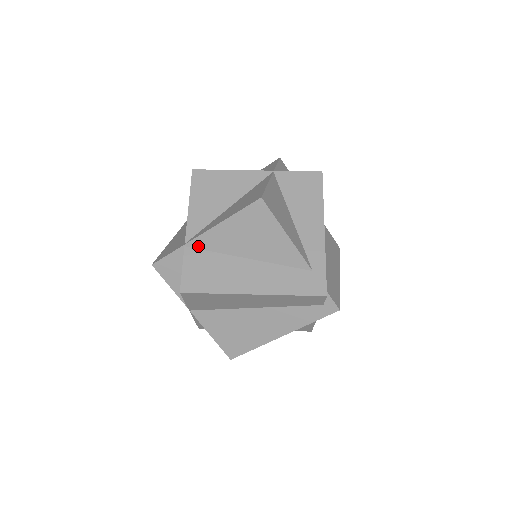
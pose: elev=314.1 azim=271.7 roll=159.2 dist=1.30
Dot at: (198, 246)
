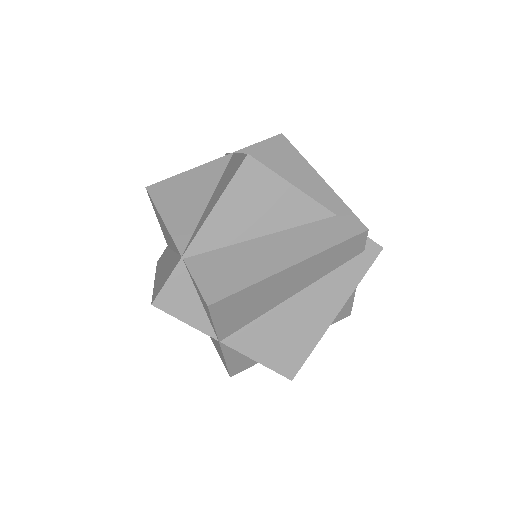
Dot at: (199, 250)
